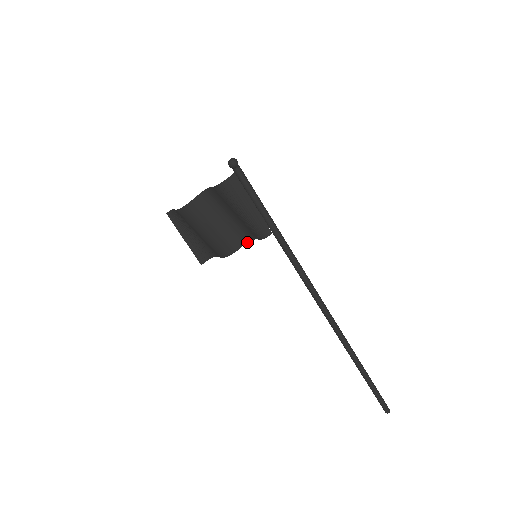
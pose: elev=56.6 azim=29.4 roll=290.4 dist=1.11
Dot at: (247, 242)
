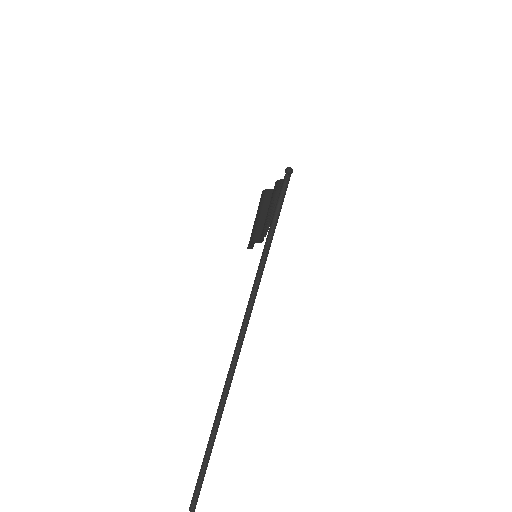
Dot at: occluded
